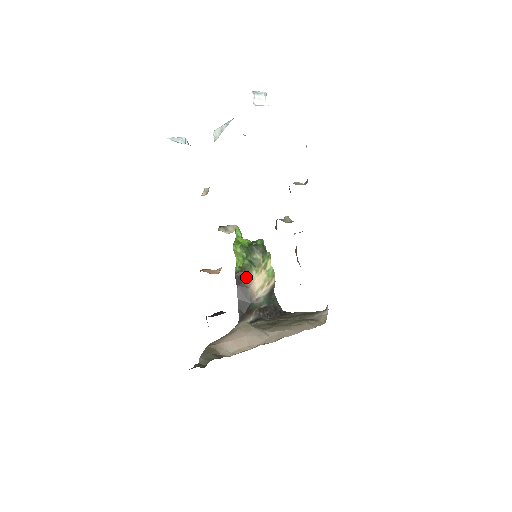
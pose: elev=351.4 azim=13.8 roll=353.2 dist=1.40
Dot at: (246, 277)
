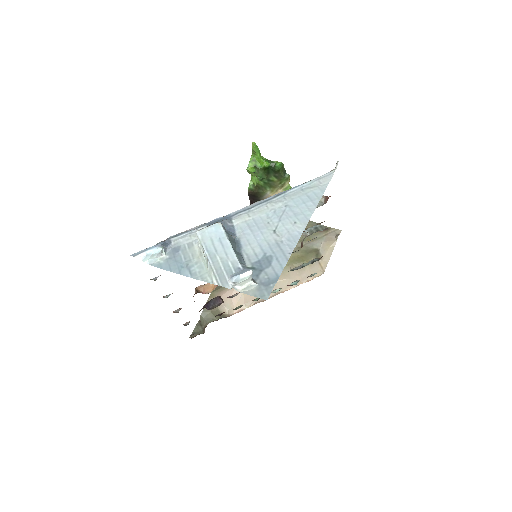
Dot at: (260, 195)
